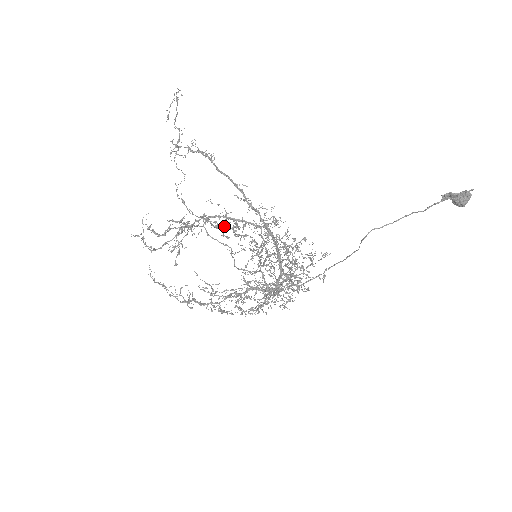
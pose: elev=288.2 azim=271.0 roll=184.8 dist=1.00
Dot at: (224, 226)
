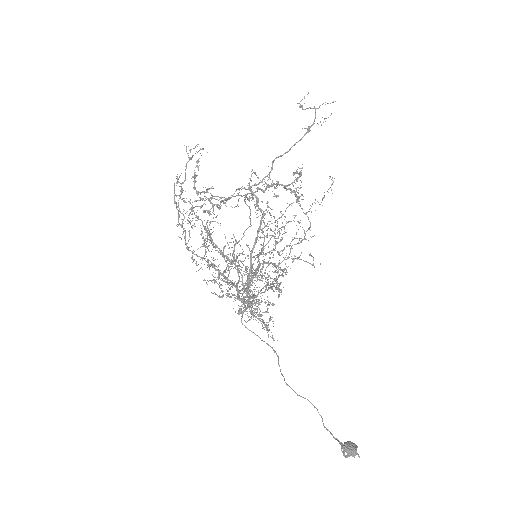
Dot at: (277, 184)
